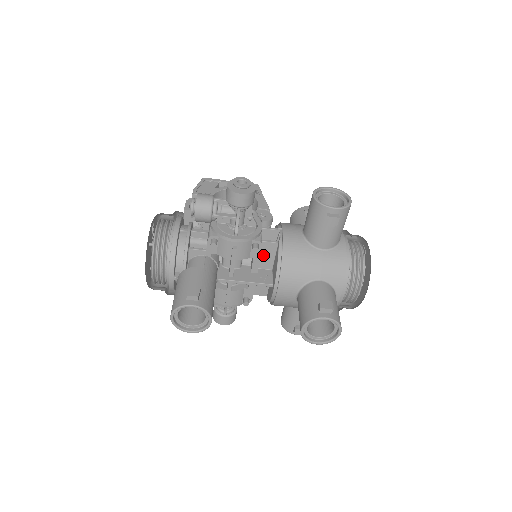
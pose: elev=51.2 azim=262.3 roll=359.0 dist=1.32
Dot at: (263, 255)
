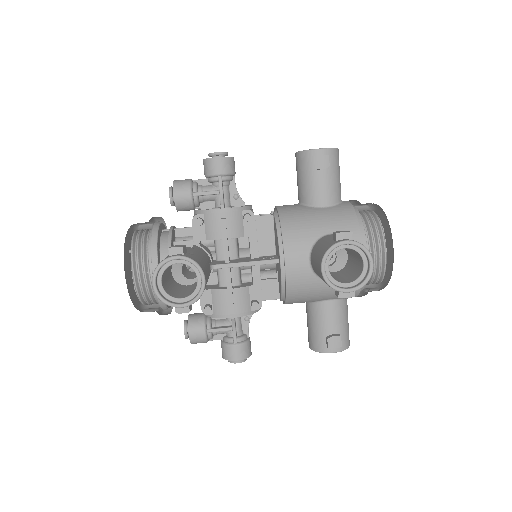
Dot at: (260, 236)
